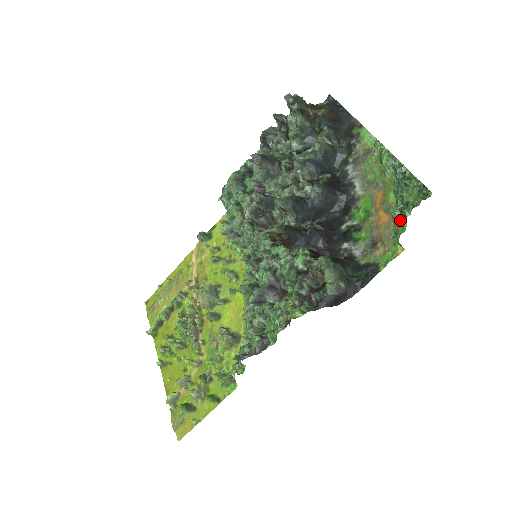
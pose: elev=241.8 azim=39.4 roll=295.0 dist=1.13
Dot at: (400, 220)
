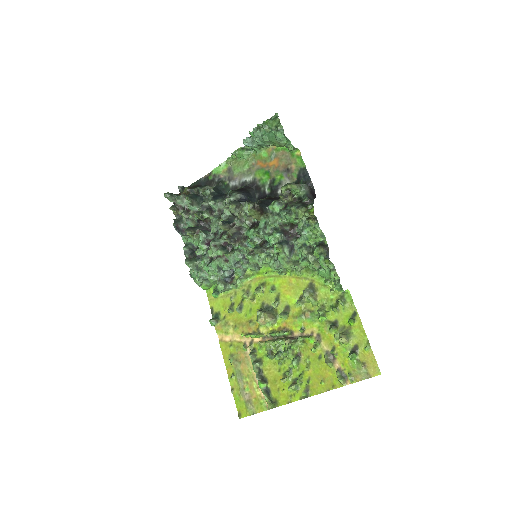
Dot at: (283, 133)
